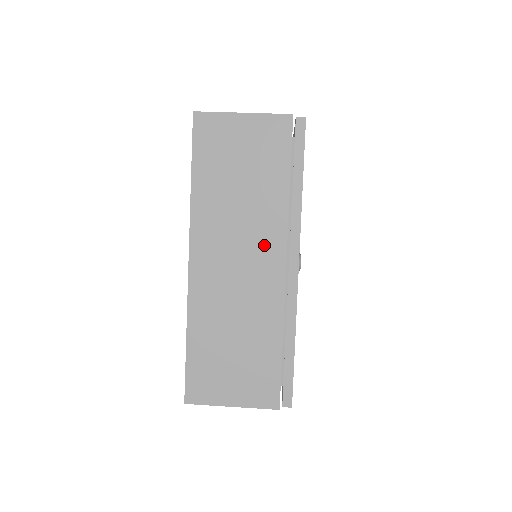
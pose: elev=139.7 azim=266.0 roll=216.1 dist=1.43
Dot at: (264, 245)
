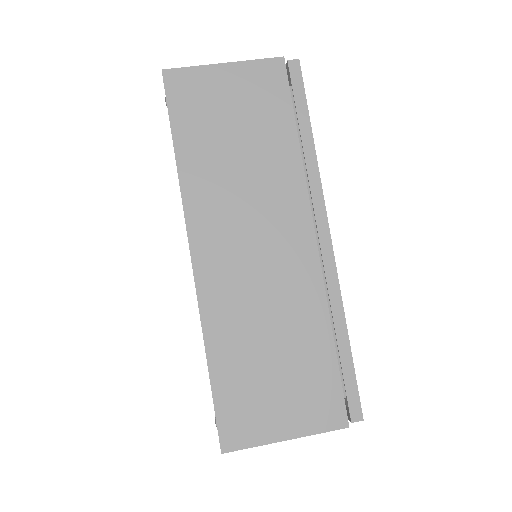
Dot at: (283, 216)
